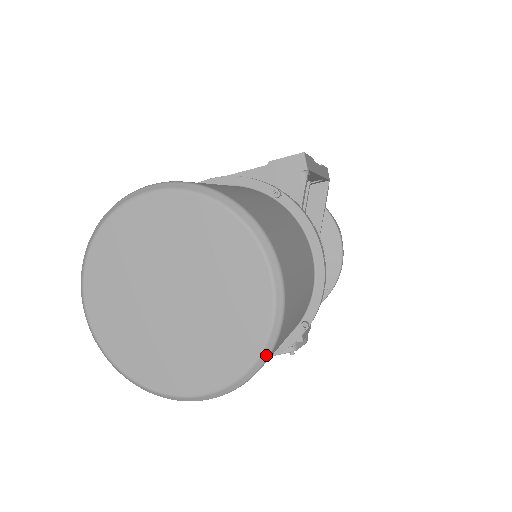
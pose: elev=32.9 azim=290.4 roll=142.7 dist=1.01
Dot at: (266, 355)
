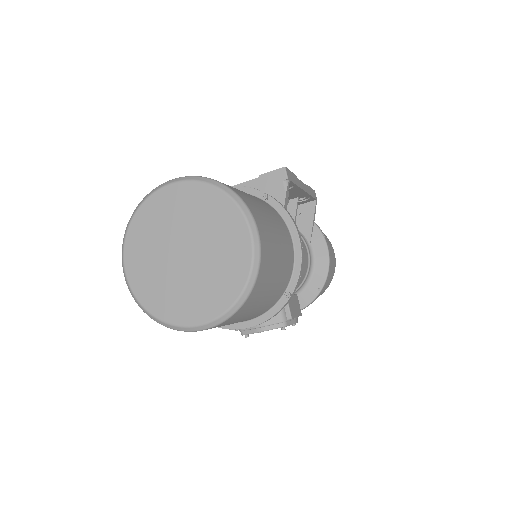
Dot at: (248, 291)
